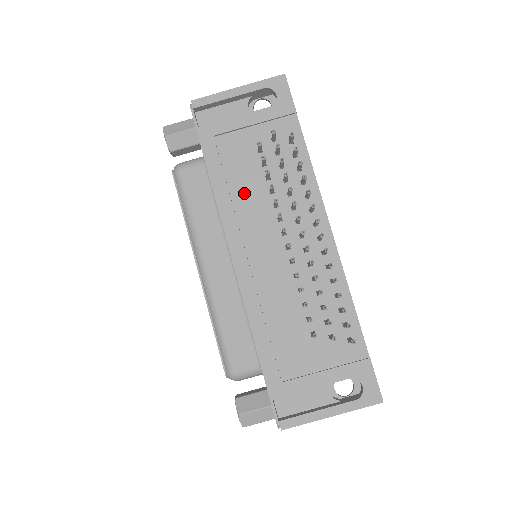
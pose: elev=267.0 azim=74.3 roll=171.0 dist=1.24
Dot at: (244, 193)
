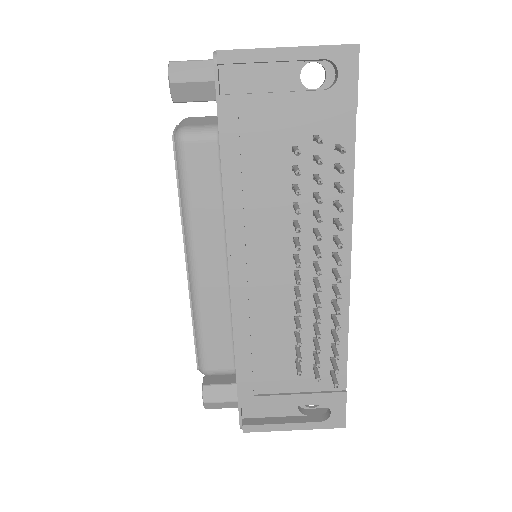
Dot at: (261, 199)
